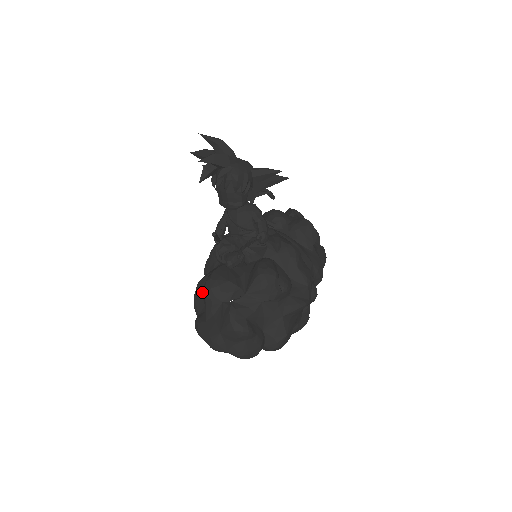
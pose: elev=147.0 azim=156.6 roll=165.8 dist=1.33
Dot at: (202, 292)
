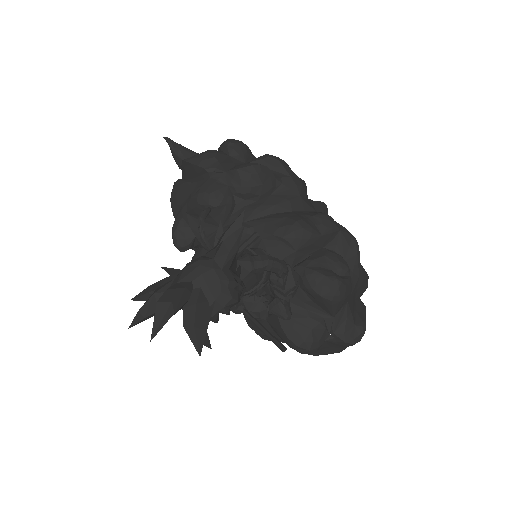
Dot at: occluded
